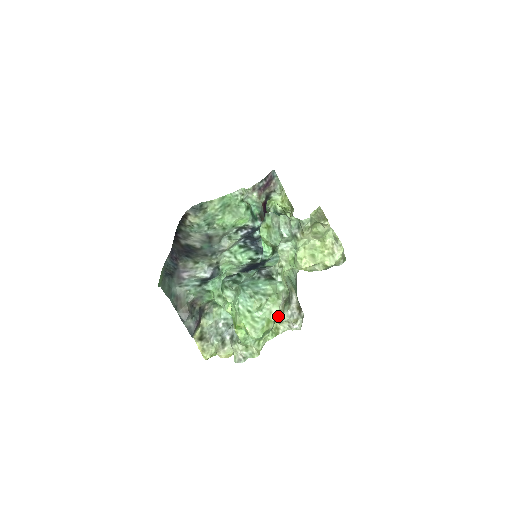
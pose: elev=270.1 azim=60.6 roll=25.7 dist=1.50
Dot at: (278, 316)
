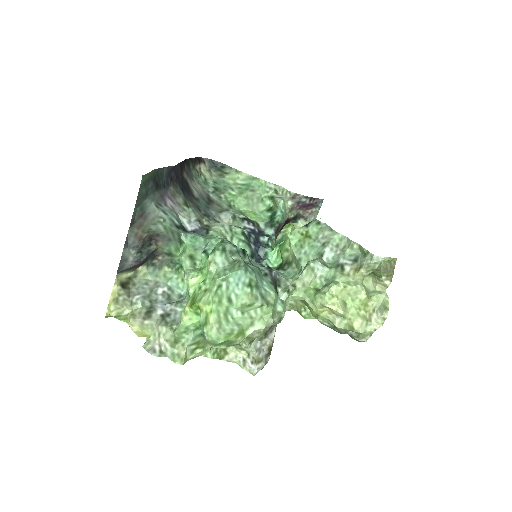
Dot at: (249, 337)
